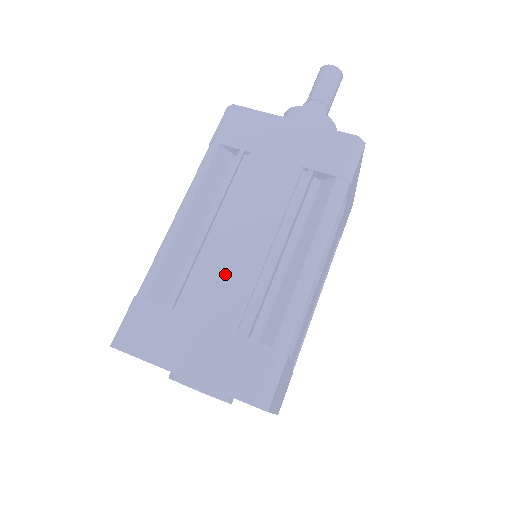
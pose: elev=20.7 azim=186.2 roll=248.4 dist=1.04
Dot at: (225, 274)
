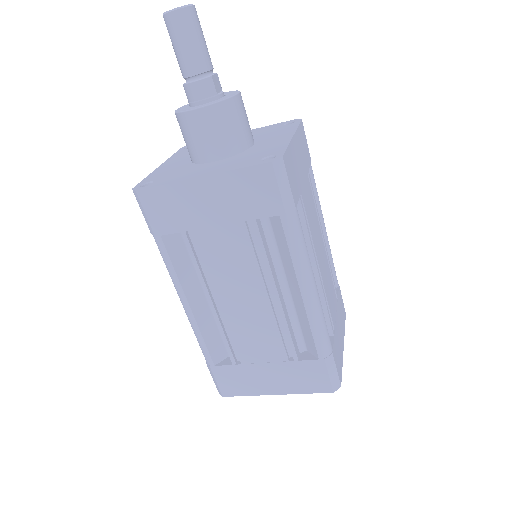
Dot at: (252, 331)
